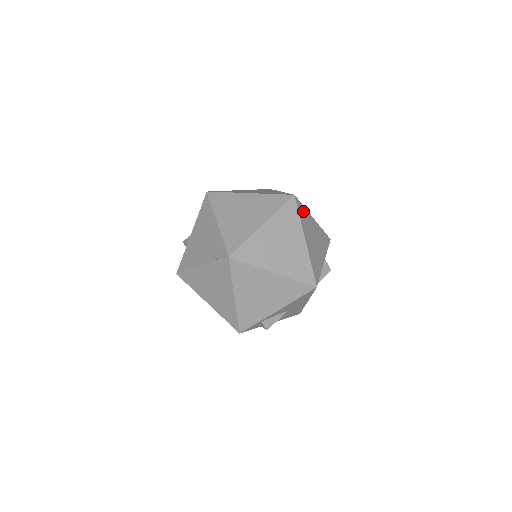
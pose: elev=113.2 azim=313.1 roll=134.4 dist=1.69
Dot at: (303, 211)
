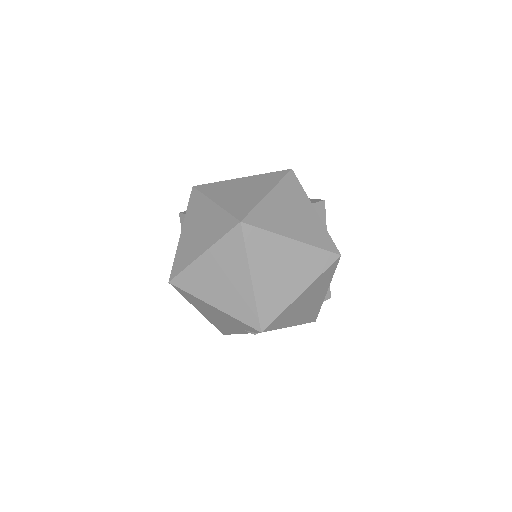
Dot at: (259, 215)
